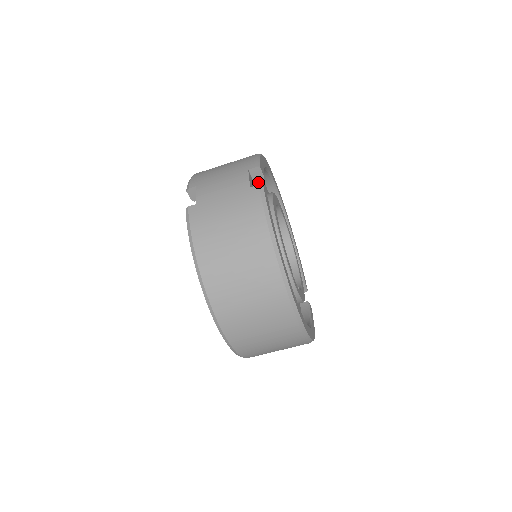
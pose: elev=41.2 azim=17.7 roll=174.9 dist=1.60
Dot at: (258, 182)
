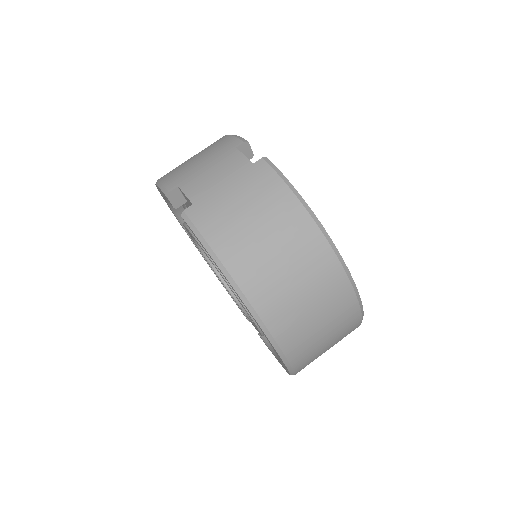
Dot at: occluded
